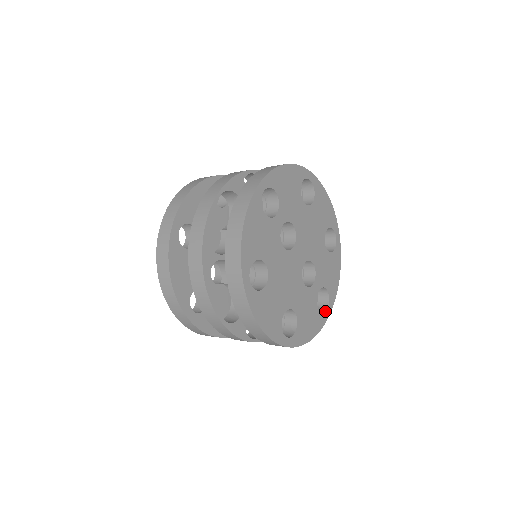
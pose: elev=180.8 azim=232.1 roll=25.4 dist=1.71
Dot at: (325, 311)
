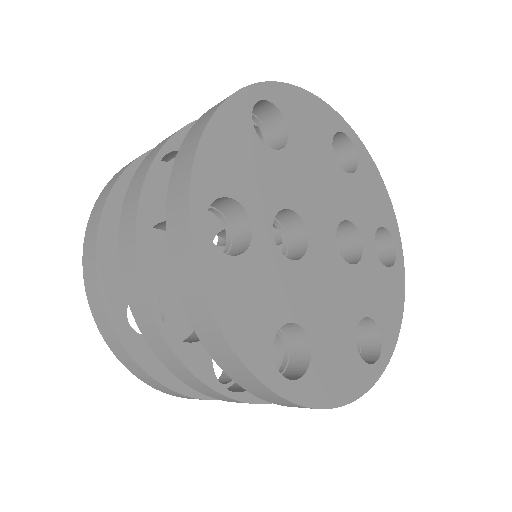
Dot at: (395, 256)
